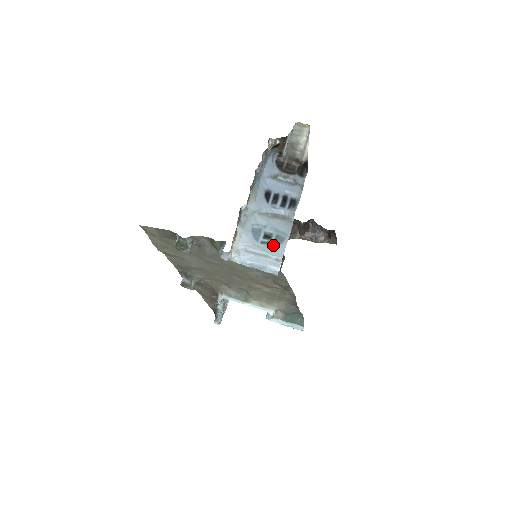
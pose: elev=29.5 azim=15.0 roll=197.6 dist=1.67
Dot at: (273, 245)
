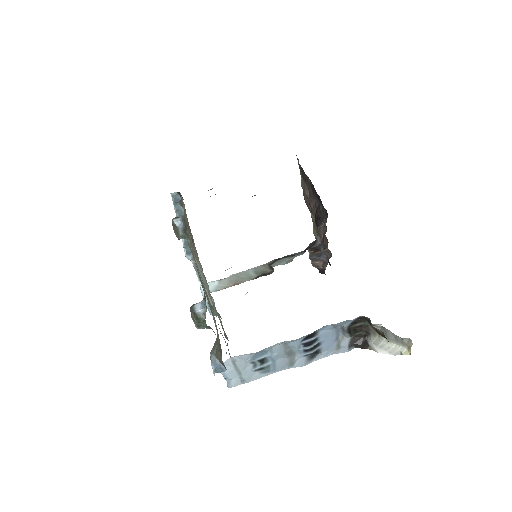
Dot at: (256, 370)
